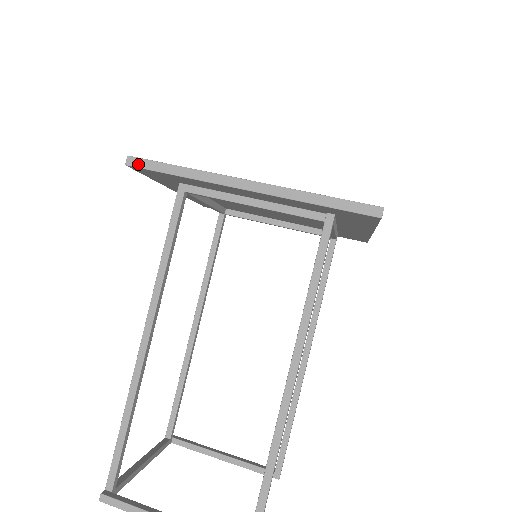
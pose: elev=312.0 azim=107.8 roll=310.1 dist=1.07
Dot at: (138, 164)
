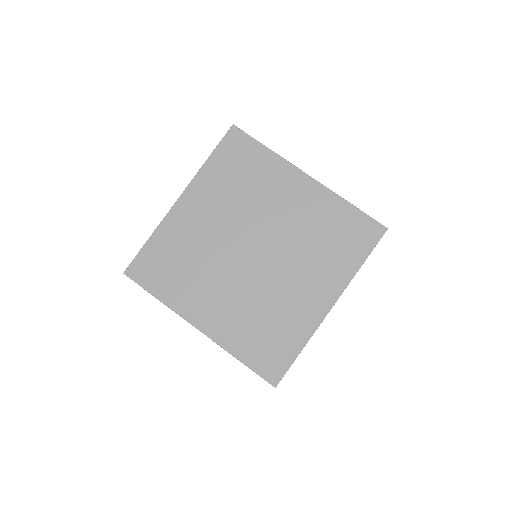
Dot at: occluded
